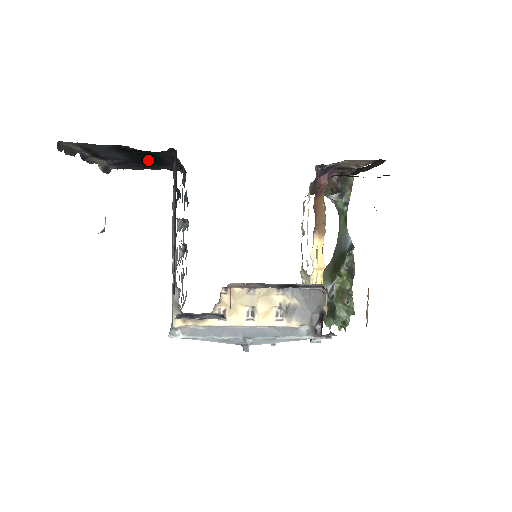
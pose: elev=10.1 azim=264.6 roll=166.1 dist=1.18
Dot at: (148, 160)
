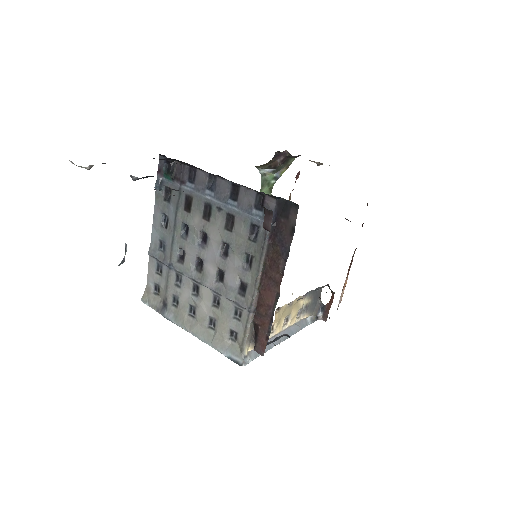
Dot at: occluded
